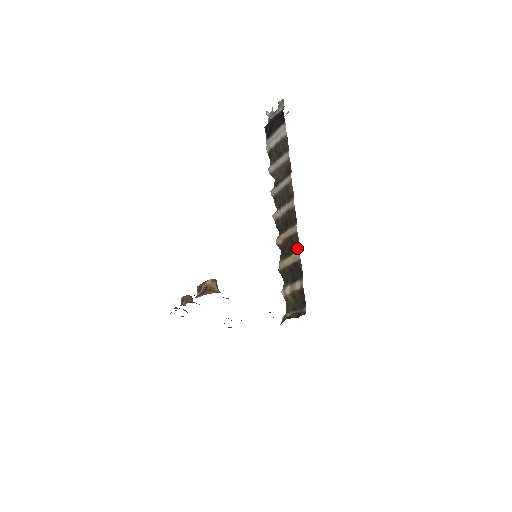
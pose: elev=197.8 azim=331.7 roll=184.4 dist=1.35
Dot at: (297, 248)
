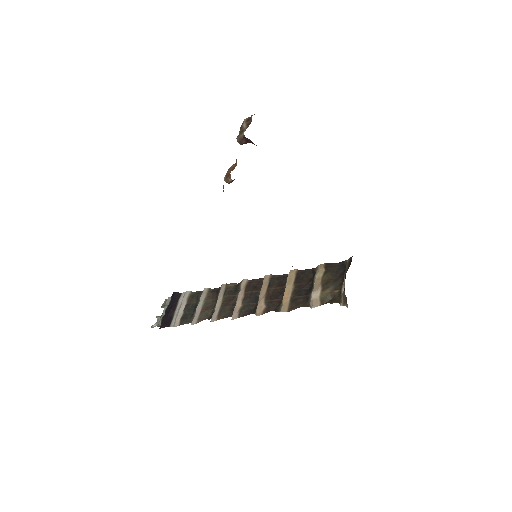
Dot at: (284, 278)
